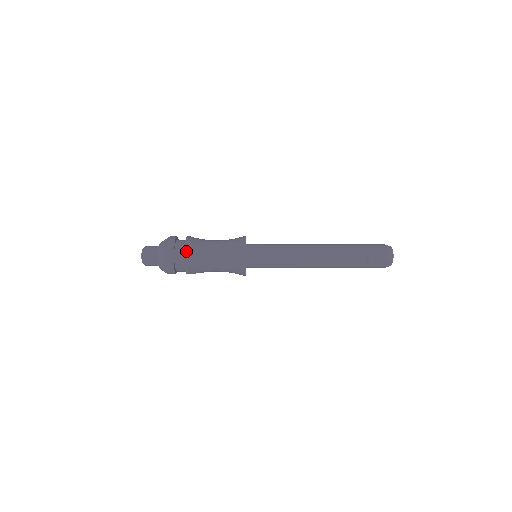
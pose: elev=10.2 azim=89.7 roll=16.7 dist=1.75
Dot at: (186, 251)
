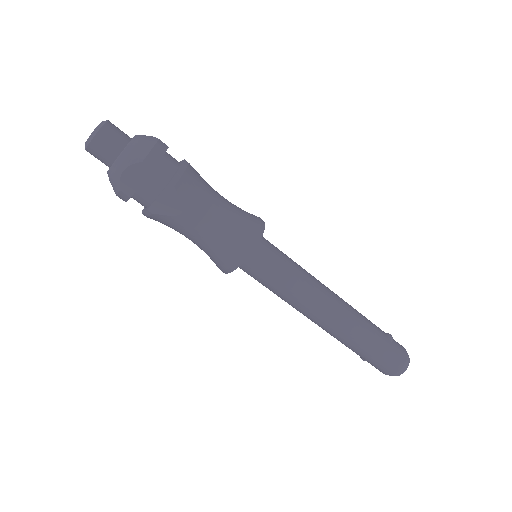
Dot at: occluded
